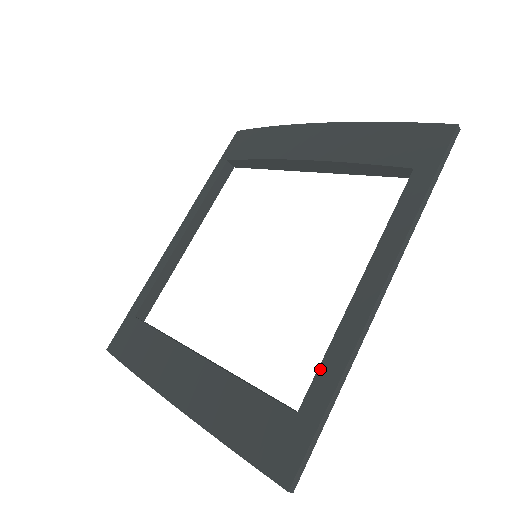
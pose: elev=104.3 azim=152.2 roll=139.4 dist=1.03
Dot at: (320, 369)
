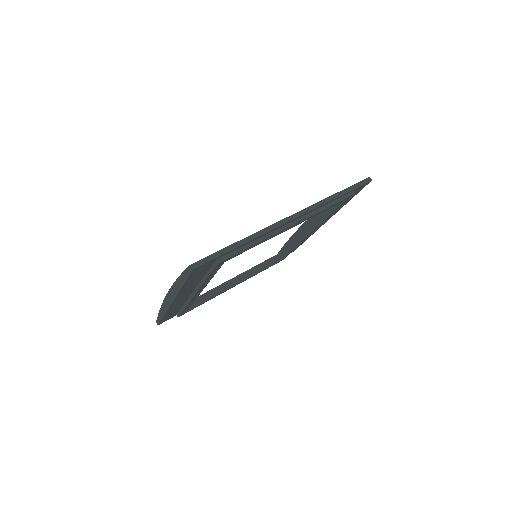
Dot at: occluded
